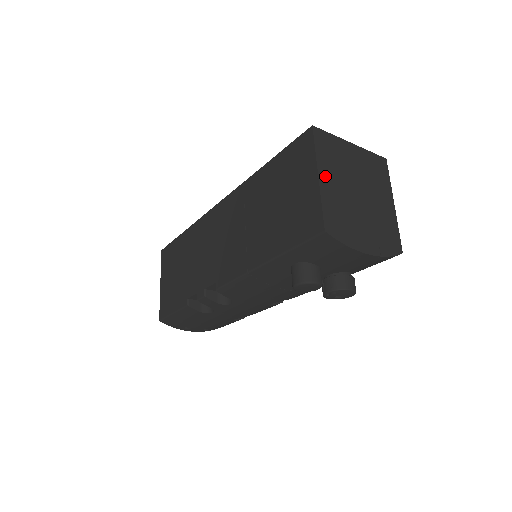
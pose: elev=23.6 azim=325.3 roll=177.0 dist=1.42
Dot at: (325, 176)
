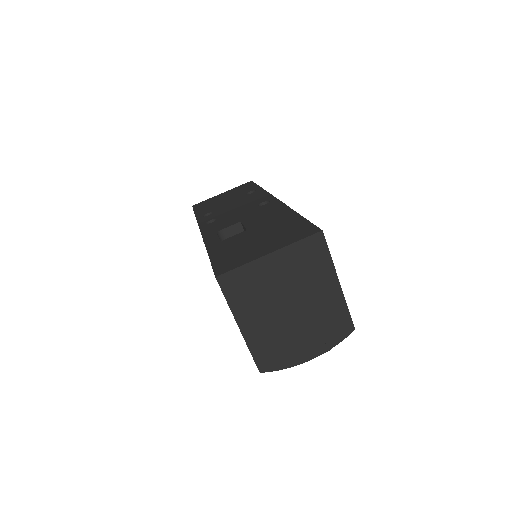
Dot at: (246, 321)
